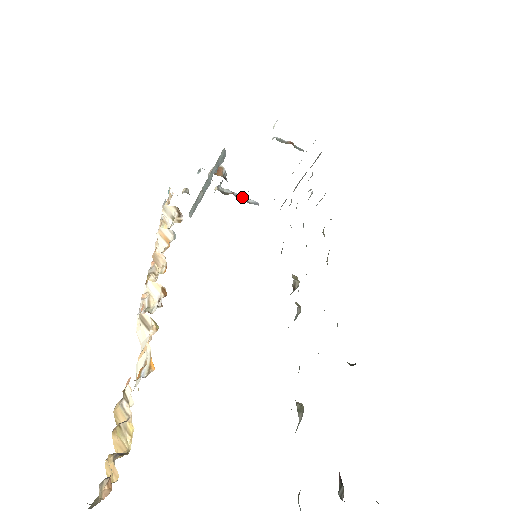
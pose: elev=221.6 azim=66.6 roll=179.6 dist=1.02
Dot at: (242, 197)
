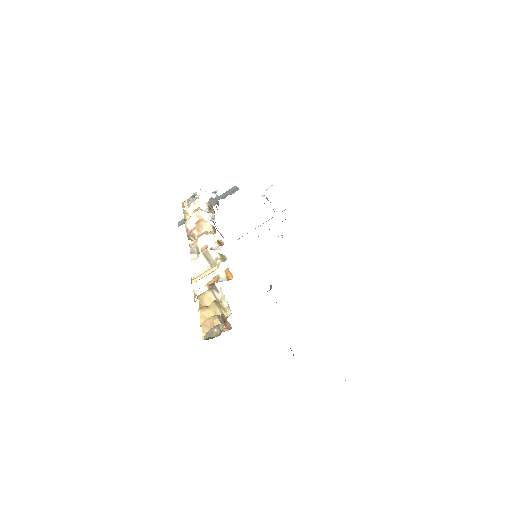
Dot at: occluded
